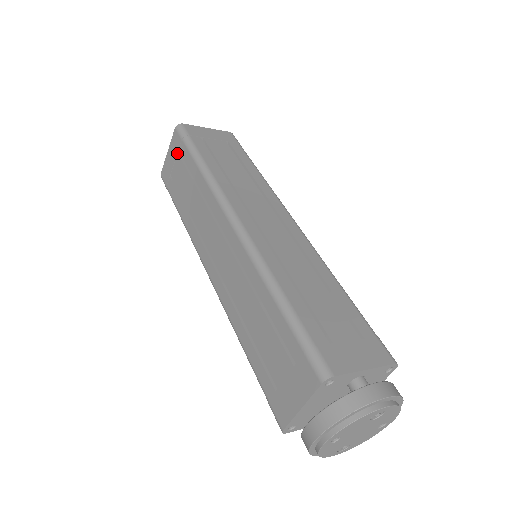
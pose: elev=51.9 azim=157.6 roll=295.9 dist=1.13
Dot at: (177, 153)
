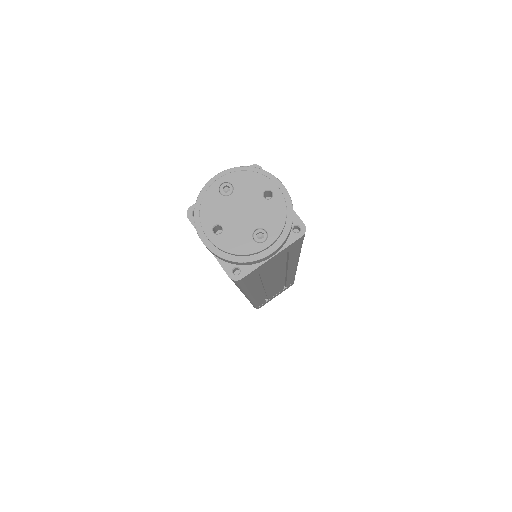
Dot at: occluded
